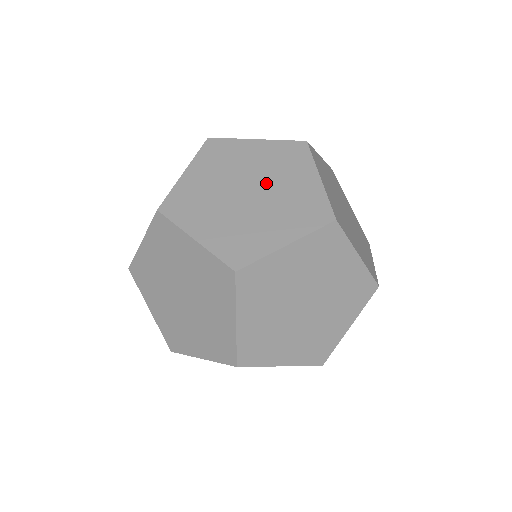
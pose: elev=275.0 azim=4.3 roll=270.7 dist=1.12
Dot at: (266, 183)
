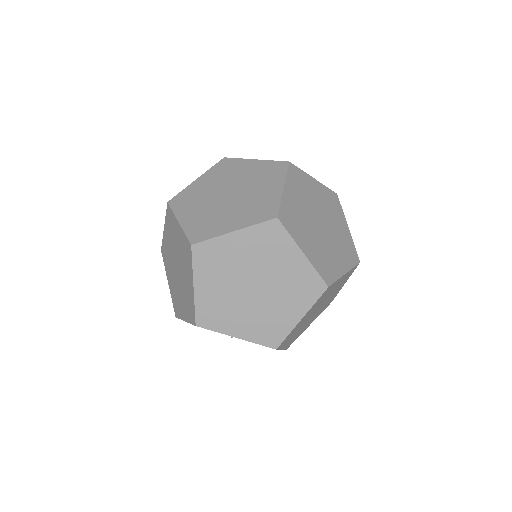
Dot at: (244, 189)
